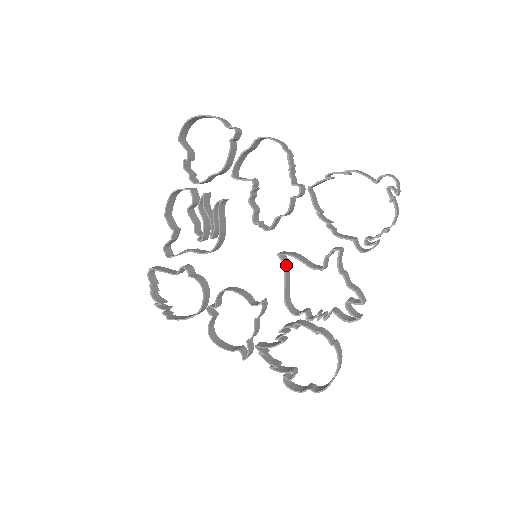
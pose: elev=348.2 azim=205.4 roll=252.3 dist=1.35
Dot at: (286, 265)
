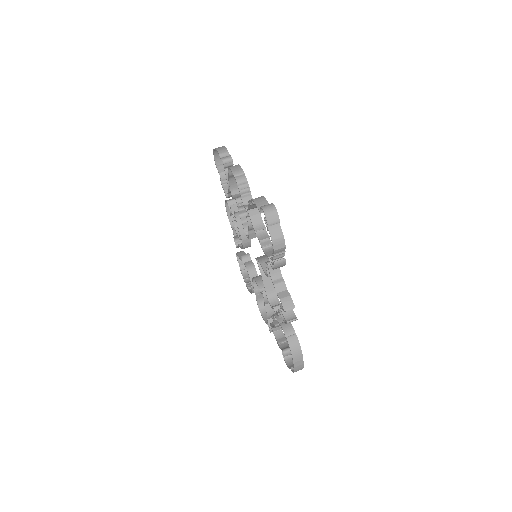
Dot at: occluded
